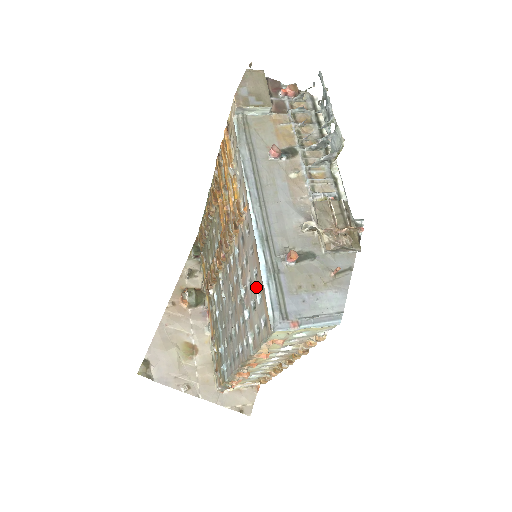
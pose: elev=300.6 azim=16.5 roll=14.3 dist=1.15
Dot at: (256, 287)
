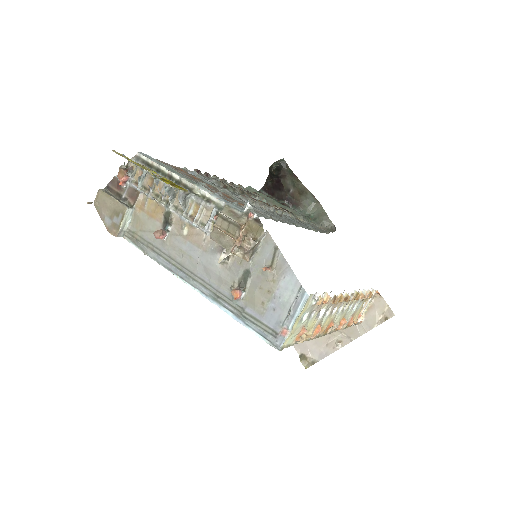
Dot at: occluded
